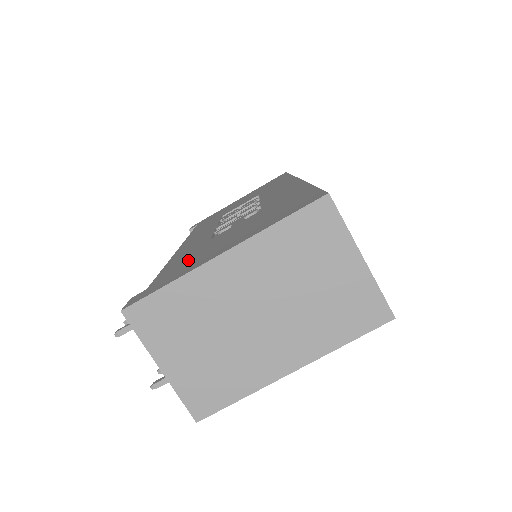
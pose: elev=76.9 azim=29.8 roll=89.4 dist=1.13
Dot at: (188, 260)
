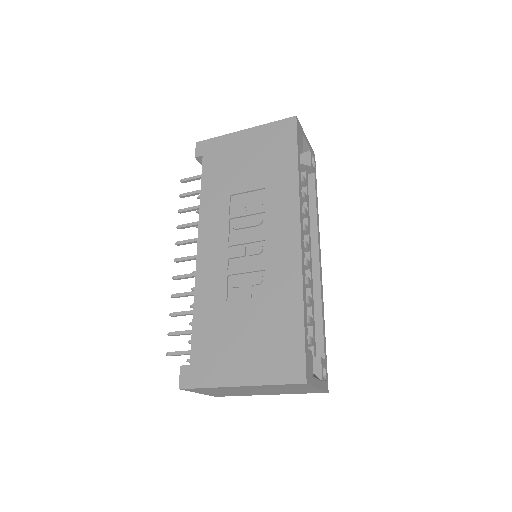
Dot at: (214, 343)
